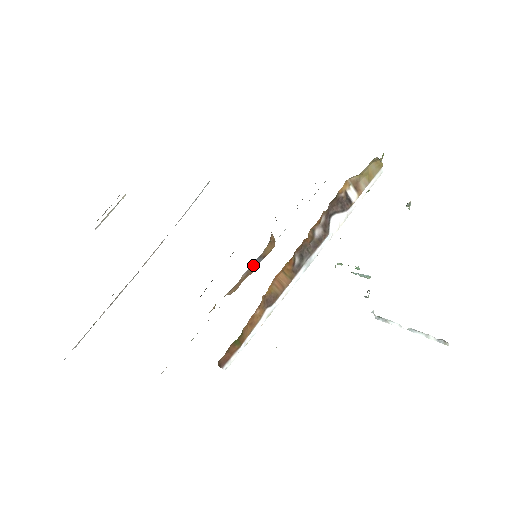
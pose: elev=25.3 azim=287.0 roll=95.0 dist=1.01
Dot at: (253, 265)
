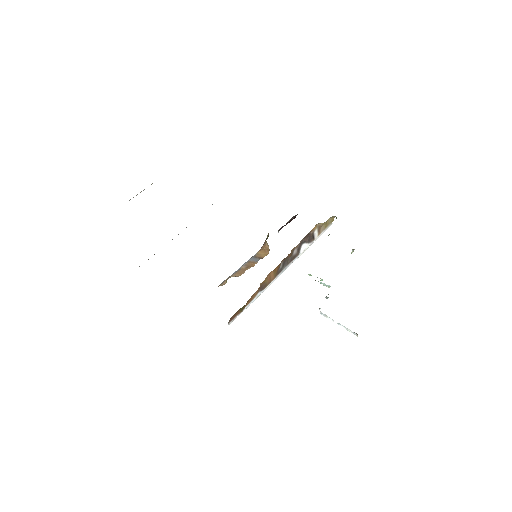
Dot at: (251, 261)
